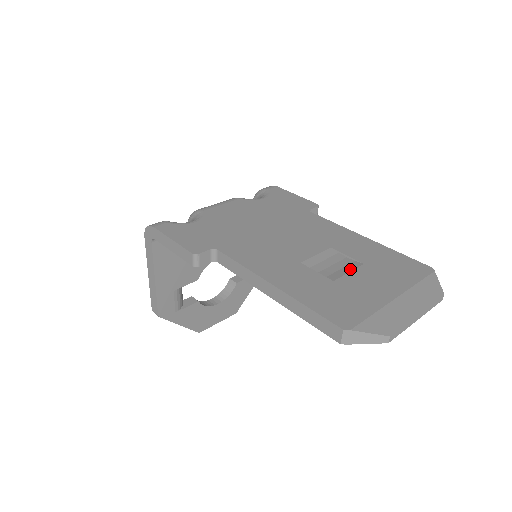
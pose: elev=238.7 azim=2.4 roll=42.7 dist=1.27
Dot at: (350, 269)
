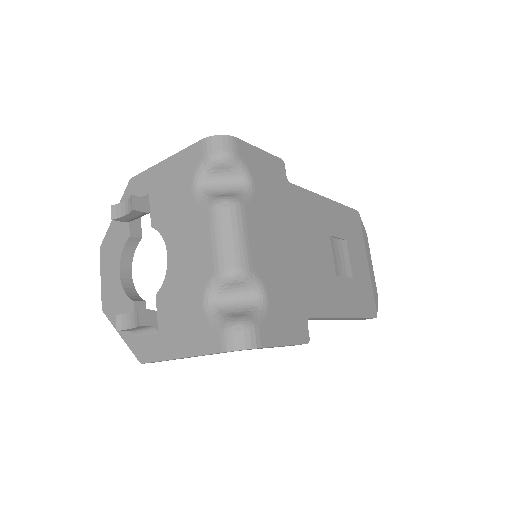
Dot at: (348, 254)
